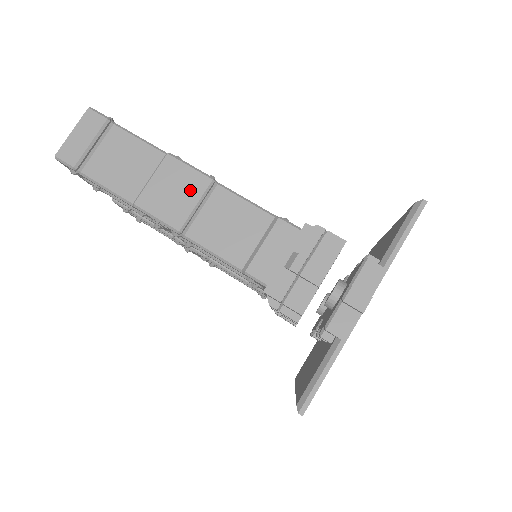
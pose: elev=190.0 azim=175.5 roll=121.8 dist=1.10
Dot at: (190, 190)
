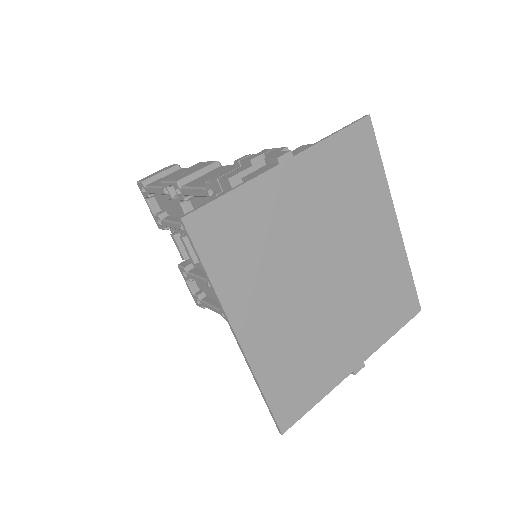
Dot at: (200, 167)
